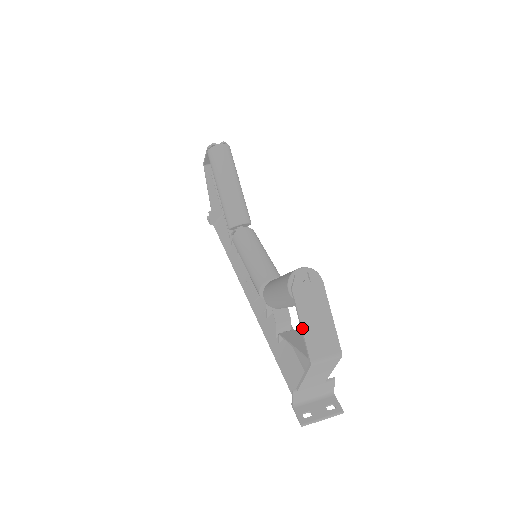
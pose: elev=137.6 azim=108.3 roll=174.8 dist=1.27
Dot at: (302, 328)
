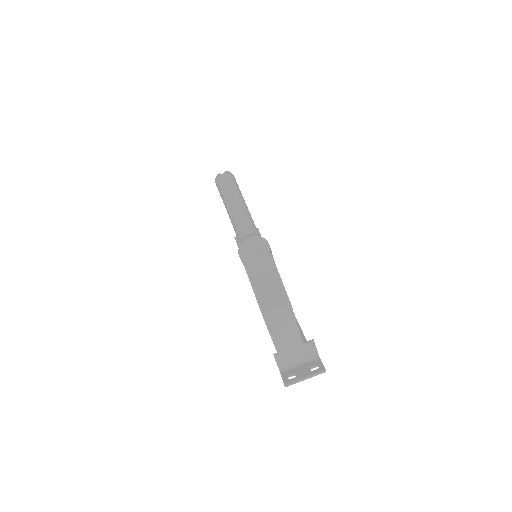
Dot at: (251, 284)
